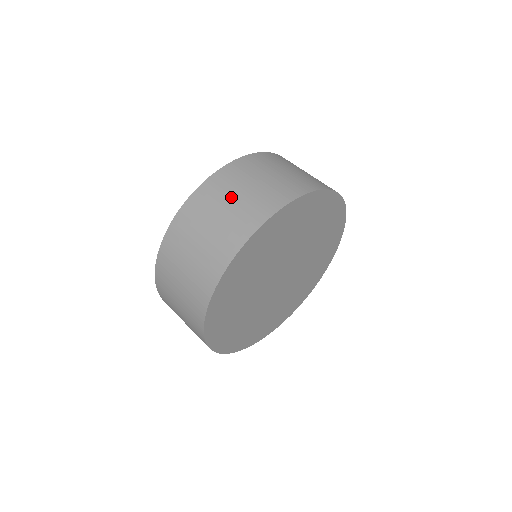
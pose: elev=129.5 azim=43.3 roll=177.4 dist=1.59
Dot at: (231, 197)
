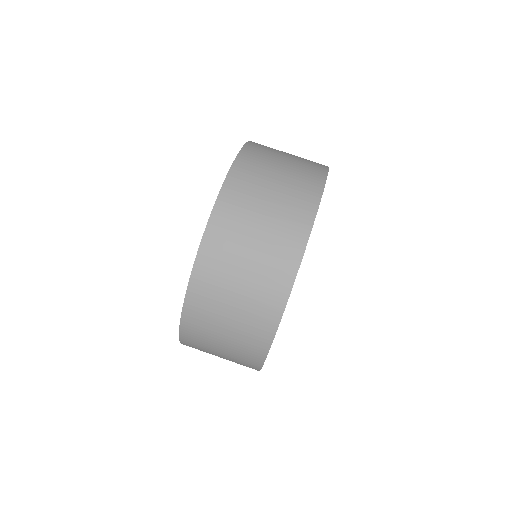
Dot at: (278, 163)
